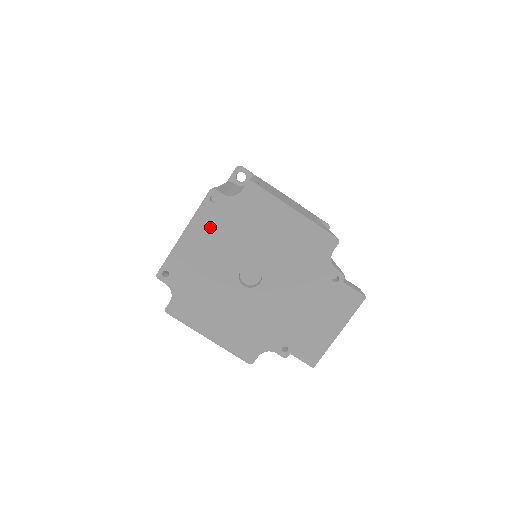
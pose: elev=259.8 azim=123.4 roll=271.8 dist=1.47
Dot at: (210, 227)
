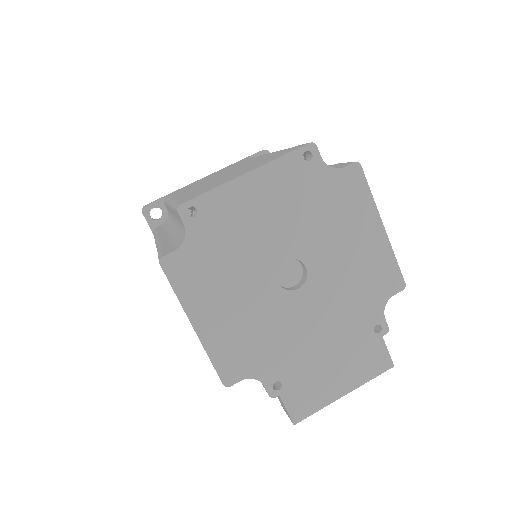
Dot at: (283, 187)
